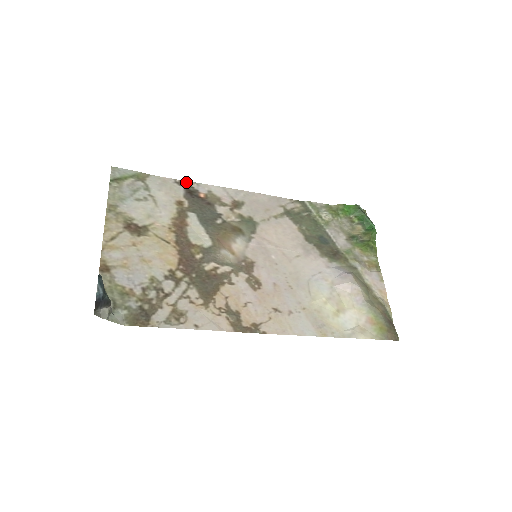
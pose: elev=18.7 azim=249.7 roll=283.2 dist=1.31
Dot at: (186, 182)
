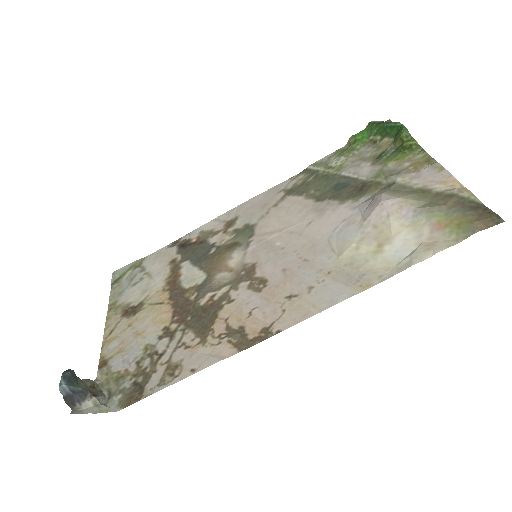
Dot at: (178, 240)
